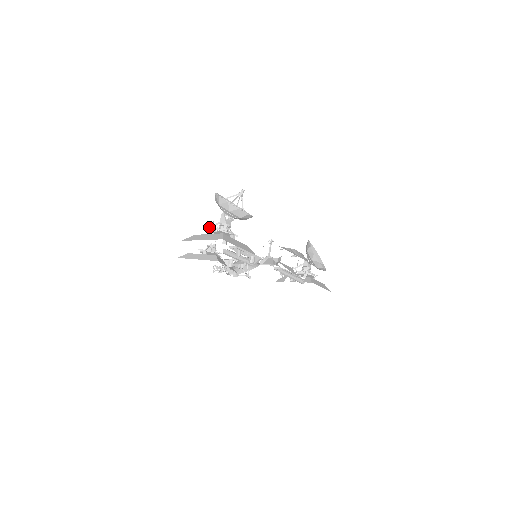
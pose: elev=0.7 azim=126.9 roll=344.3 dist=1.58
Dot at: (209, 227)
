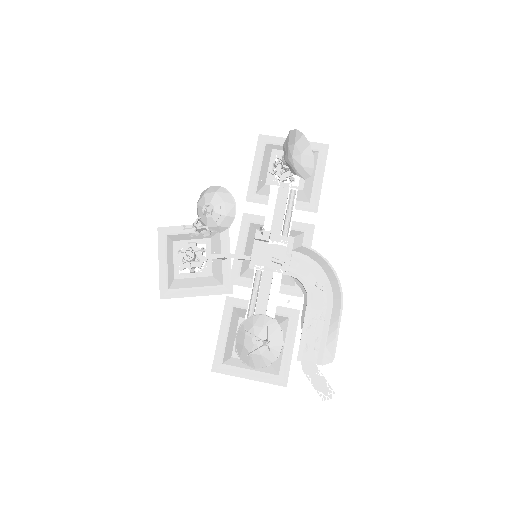
Dot at: occluded
